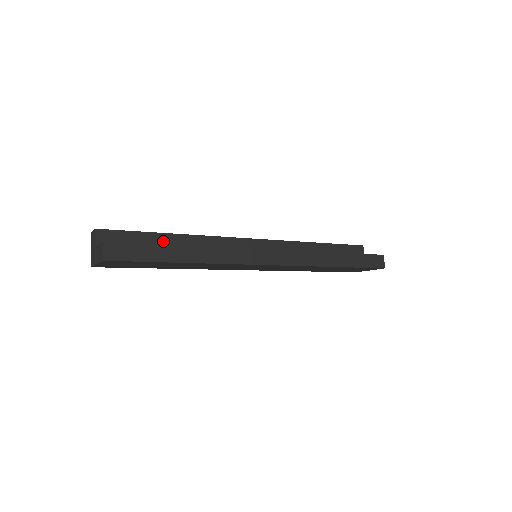
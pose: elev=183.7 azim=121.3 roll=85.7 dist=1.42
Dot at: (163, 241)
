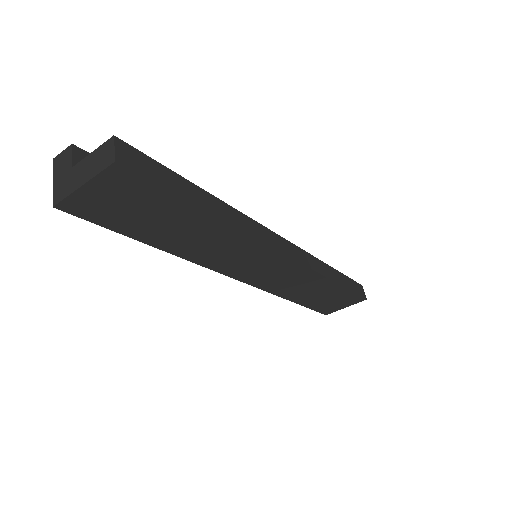
Dot at: occluded
